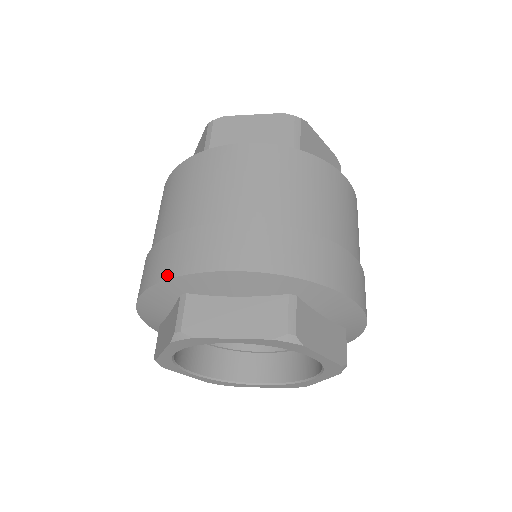
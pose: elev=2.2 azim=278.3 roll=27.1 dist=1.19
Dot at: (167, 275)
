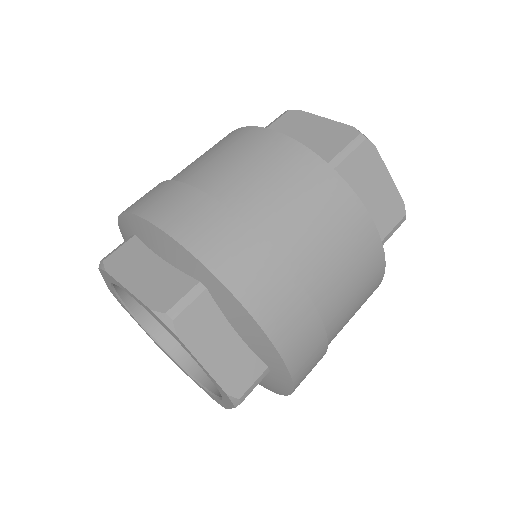
Dot at: (127, 209)
